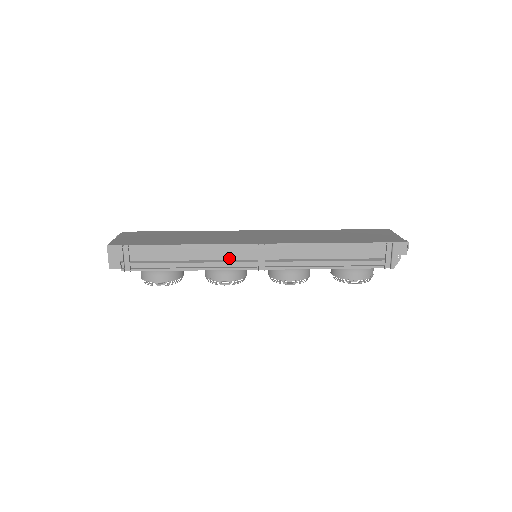
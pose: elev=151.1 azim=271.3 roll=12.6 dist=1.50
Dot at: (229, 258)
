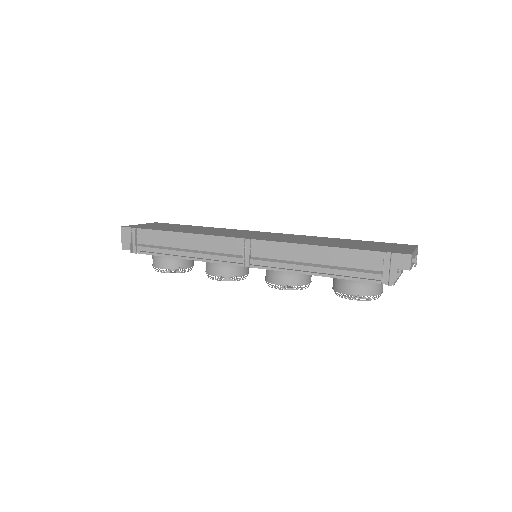
Dot at: (218, 251)
